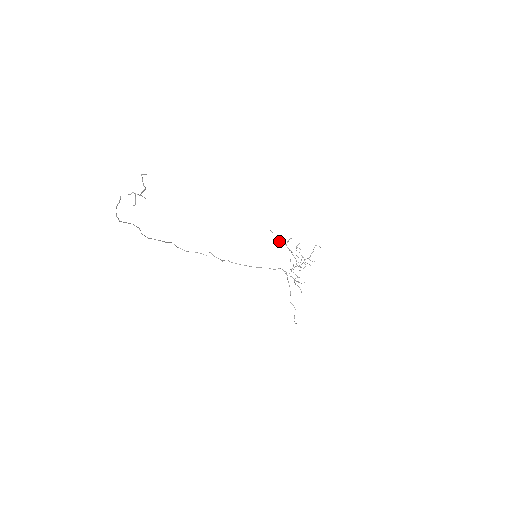
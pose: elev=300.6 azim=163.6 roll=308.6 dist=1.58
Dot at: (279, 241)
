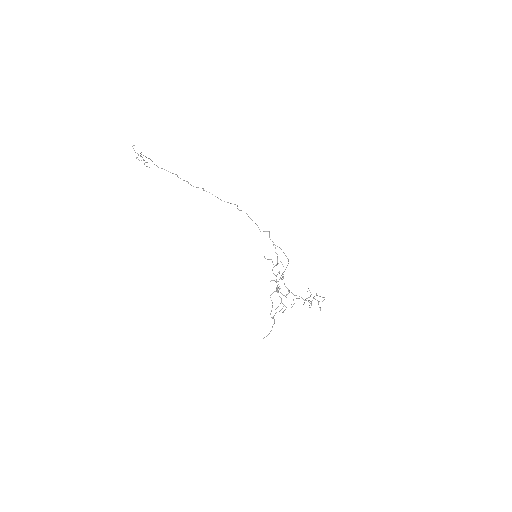
Dot at: occluded
